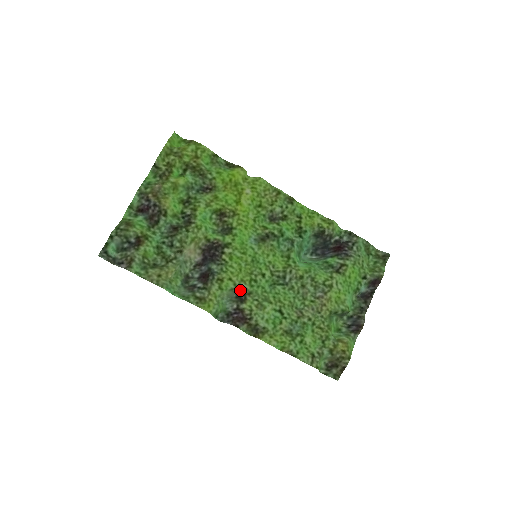
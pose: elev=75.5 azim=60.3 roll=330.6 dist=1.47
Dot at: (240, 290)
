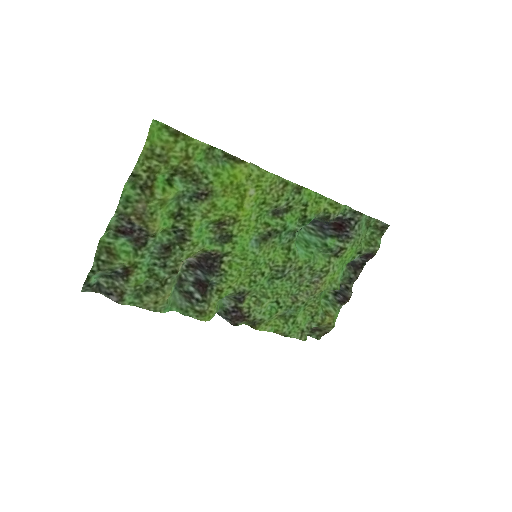
Dot at: (239, 293)
